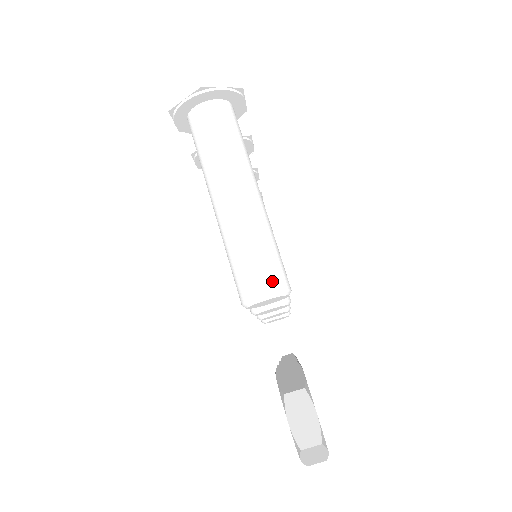
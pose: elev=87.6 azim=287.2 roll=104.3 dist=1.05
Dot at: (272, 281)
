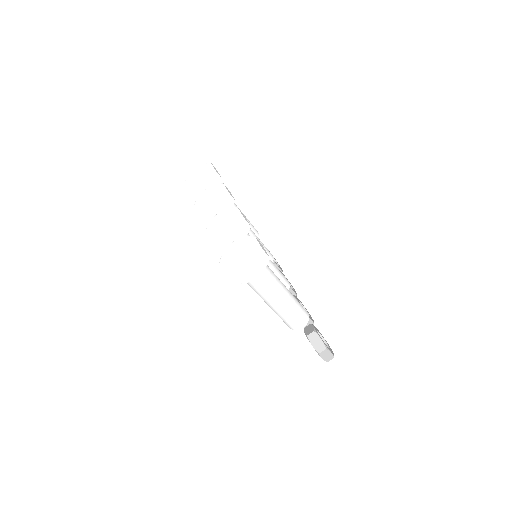
Dot at: (304, 322)
